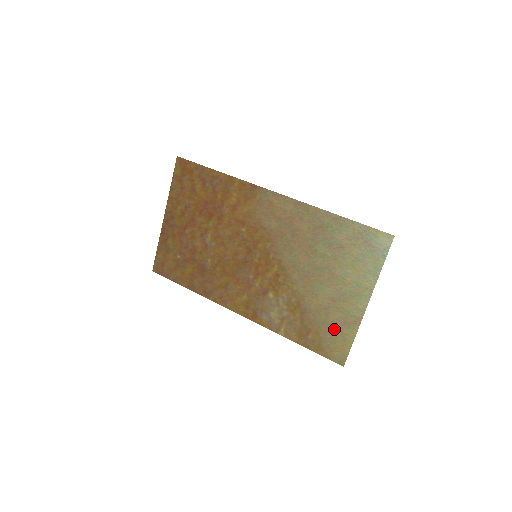
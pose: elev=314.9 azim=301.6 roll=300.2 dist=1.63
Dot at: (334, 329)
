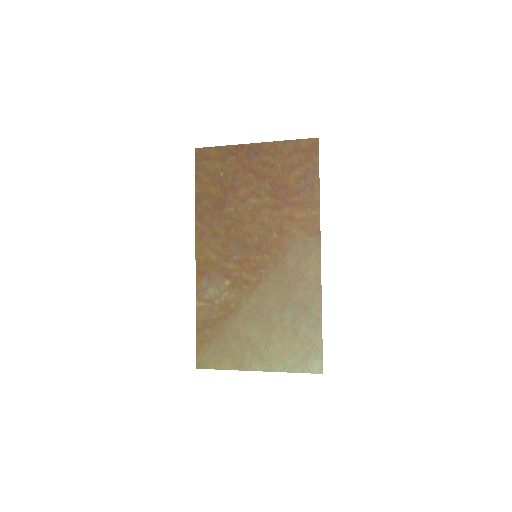
Dot at: (224, 350)
